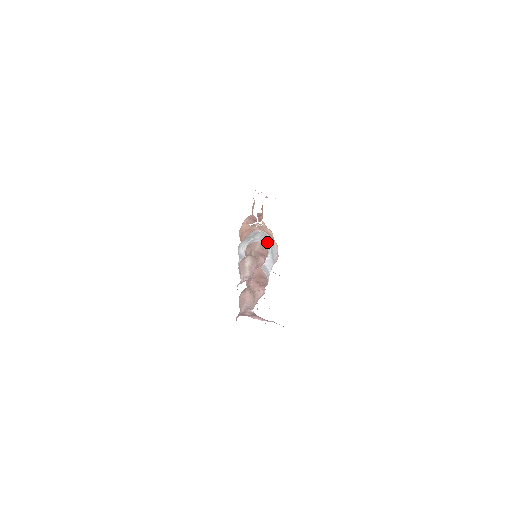
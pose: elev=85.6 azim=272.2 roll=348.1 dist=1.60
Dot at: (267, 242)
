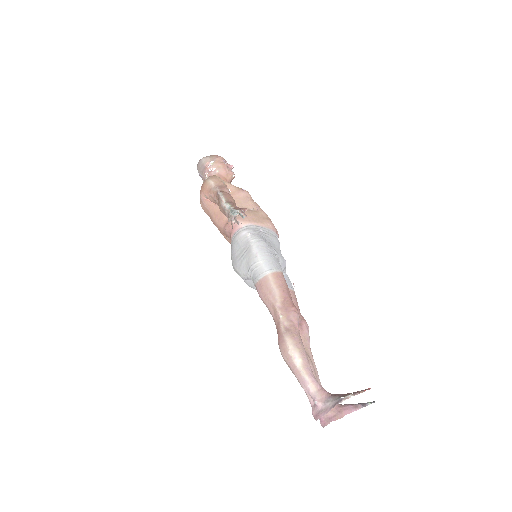
Dot at: (274, 261)
